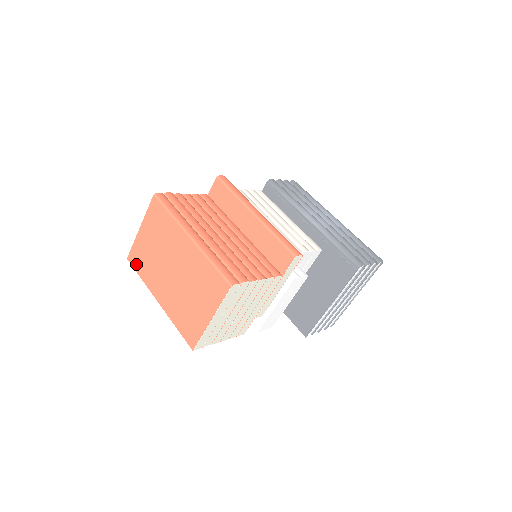
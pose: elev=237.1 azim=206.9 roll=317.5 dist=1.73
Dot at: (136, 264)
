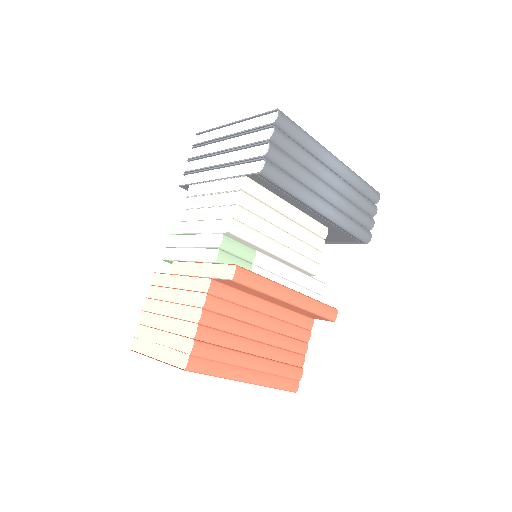
Dot at: occluded
